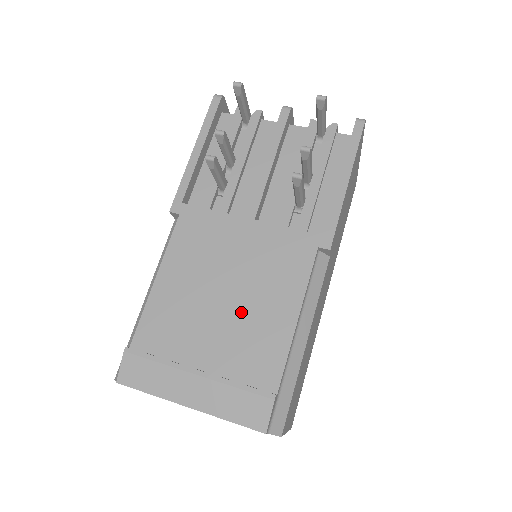
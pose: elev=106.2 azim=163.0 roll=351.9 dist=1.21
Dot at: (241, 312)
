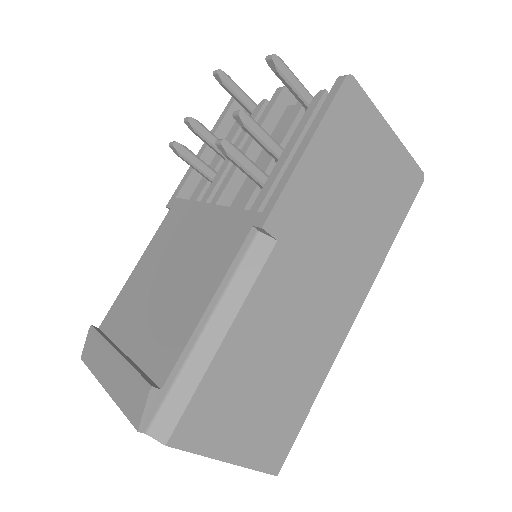
Dot at: (171, 298)
